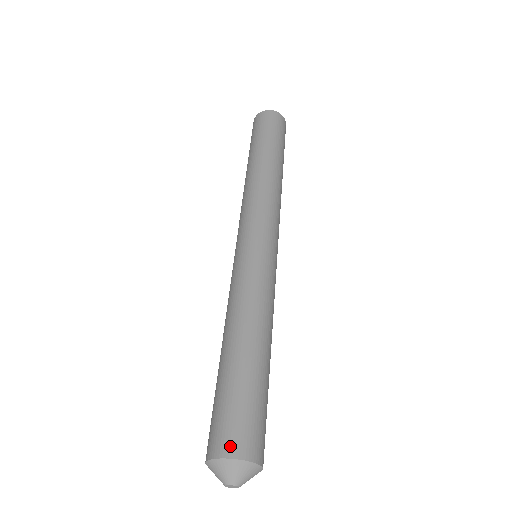
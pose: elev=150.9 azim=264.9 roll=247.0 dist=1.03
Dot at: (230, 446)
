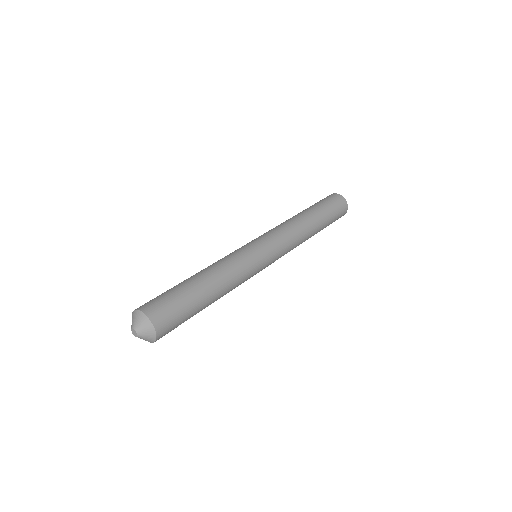
Dot at: (148, 308)
